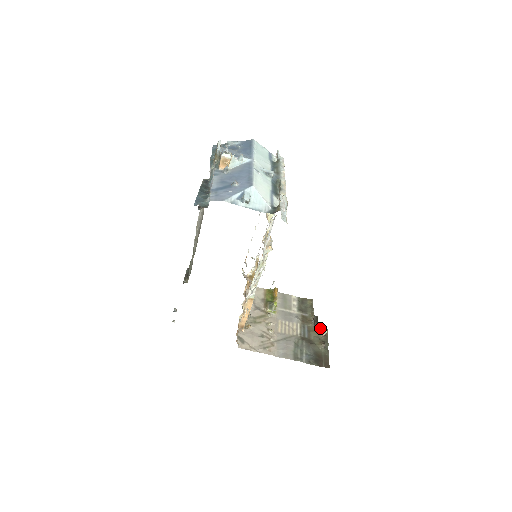
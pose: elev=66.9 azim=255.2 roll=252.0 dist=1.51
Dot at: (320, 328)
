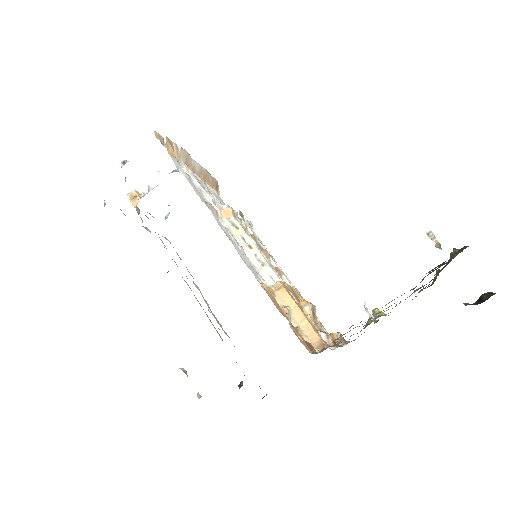
Dot at: occluded
